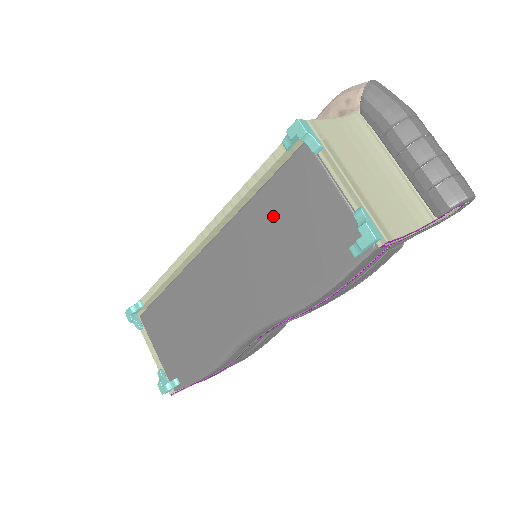
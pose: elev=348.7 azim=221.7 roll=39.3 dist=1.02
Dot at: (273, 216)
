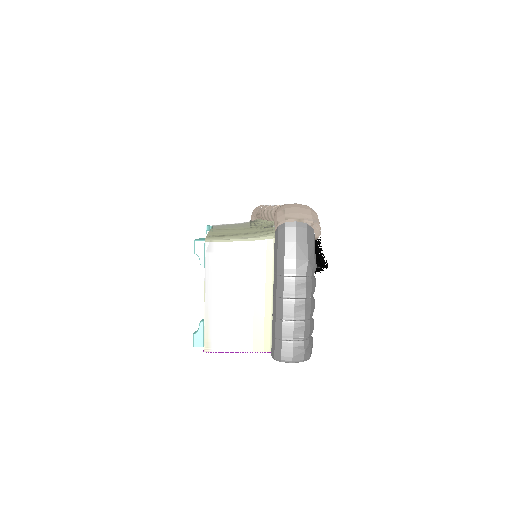
Dot at: occluded
